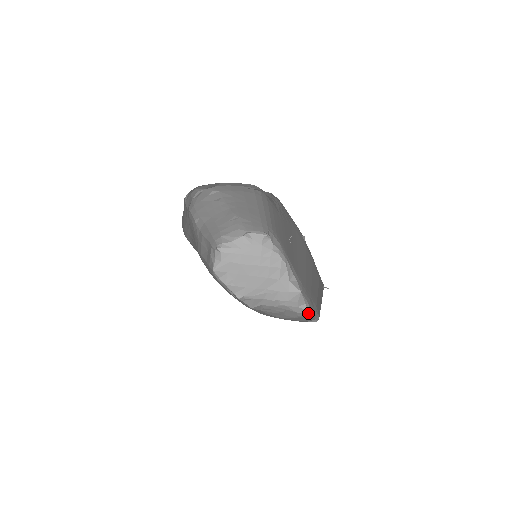
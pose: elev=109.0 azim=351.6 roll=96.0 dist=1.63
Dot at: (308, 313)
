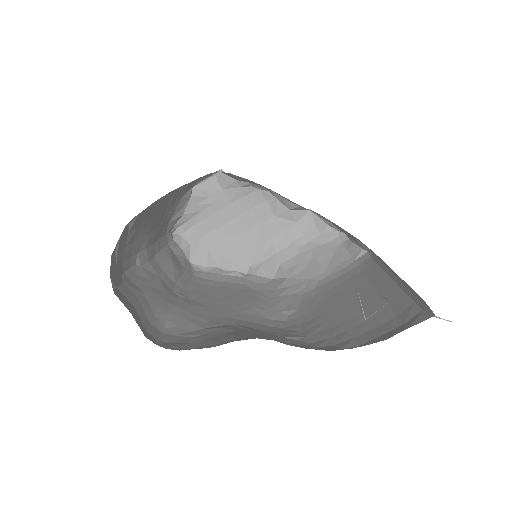
Dot at: (339, 235)
